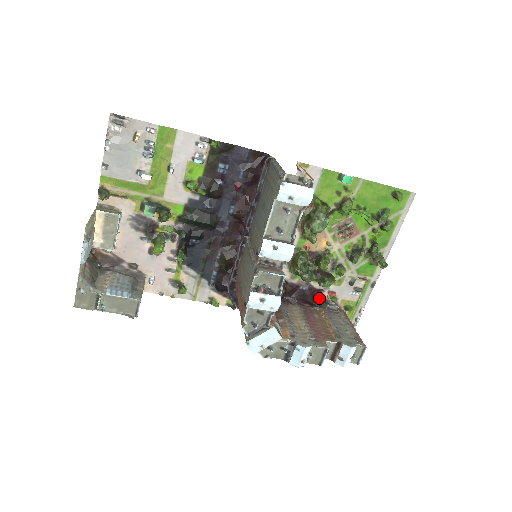
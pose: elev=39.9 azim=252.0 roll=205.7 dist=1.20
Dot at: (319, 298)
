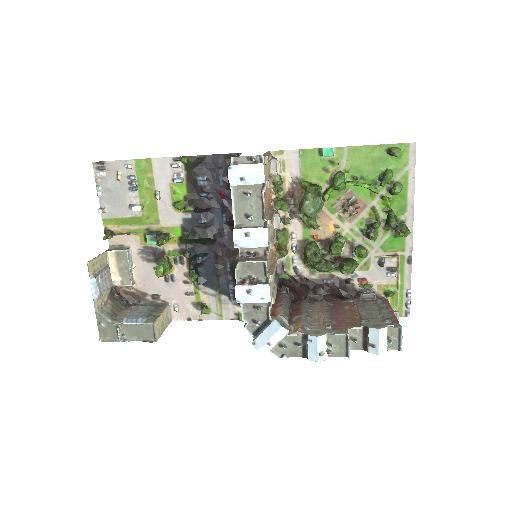
Dot at: (349, 289)
